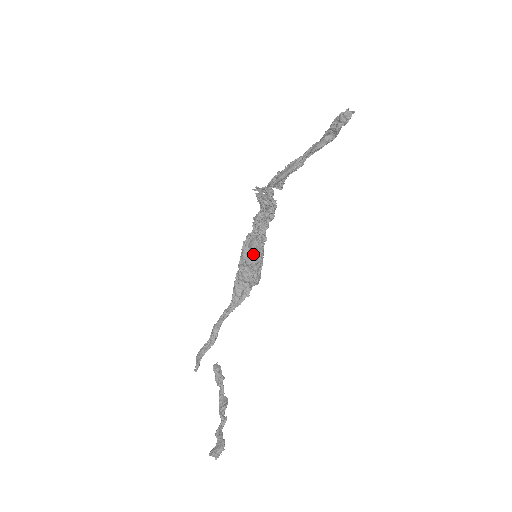
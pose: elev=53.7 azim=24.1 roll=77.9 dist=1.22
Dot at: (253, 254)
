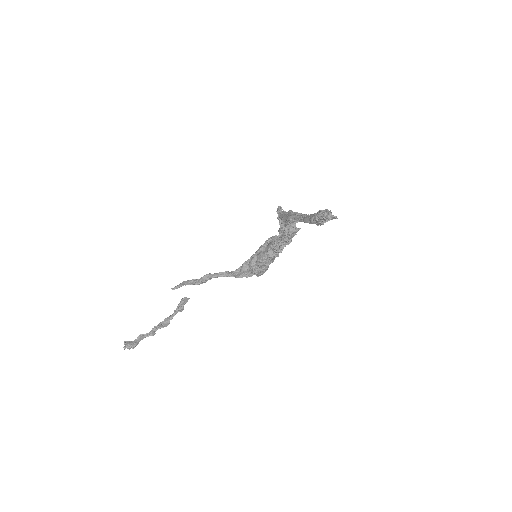
Dot at: occluded
